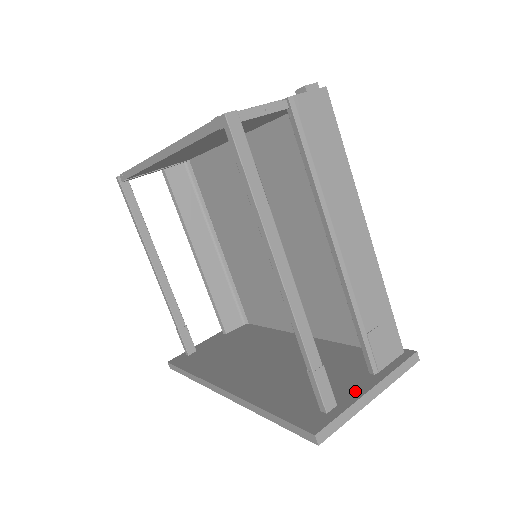
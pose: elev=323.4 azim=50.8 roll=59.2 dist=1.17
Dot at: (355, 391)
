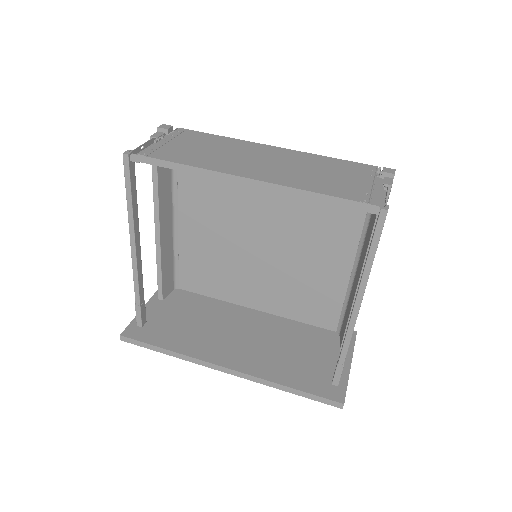
Dot at: occluded
